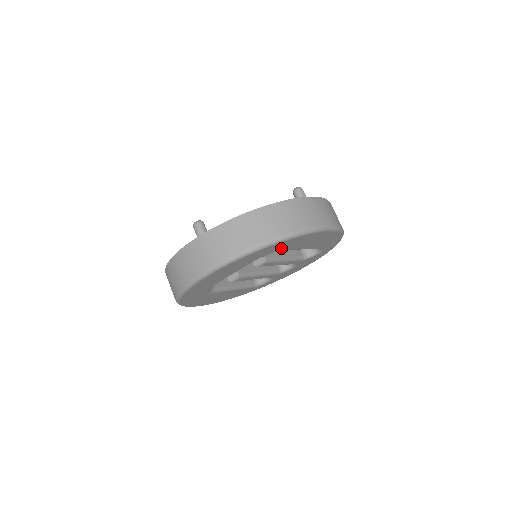
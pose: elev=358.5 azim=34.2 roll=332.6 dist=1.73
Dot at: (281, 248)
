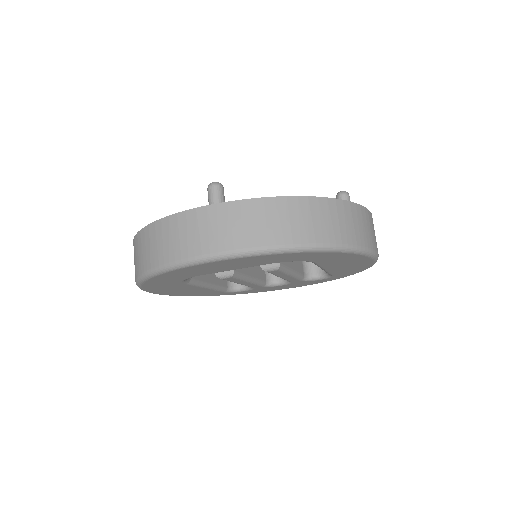
Dot at: (315, 259)
